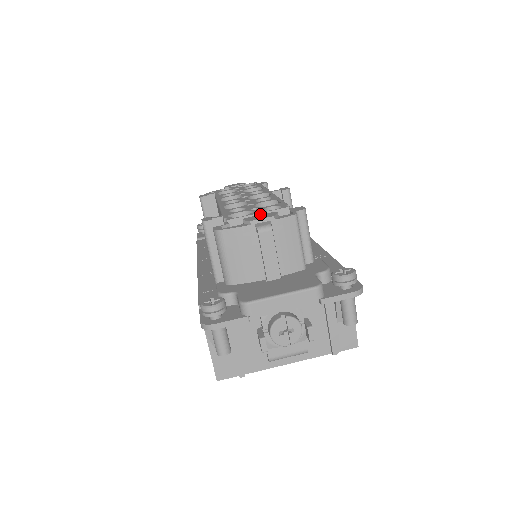
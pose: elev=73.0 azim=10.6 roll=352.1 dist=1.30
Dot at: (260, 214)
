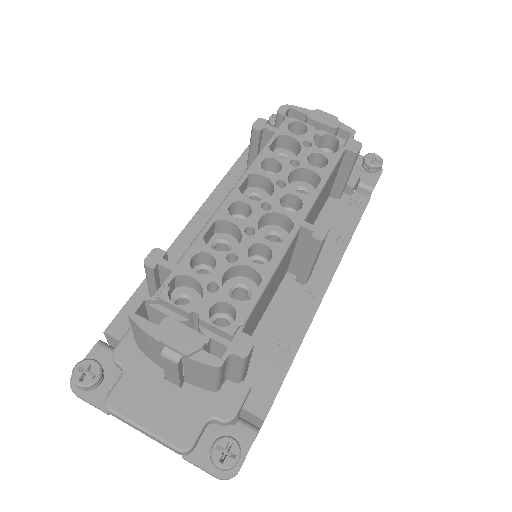
Dot at: (198, 315)
